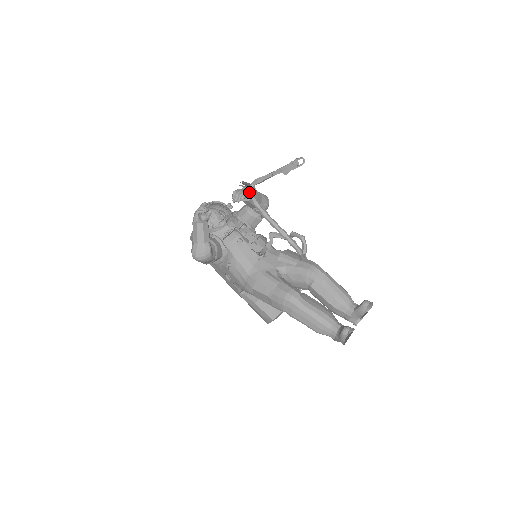
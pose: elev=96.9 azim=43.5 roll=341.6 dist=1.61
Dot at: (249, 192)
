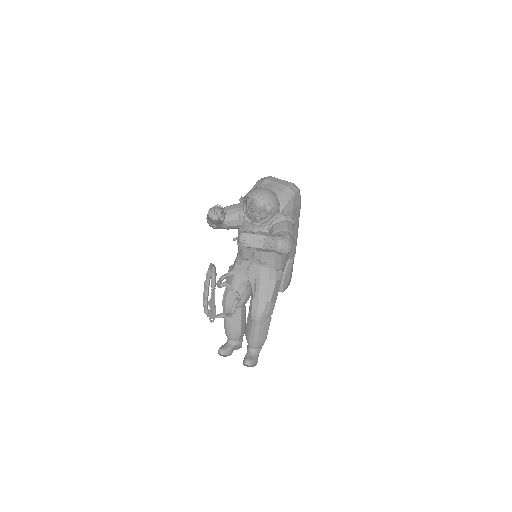
Dot at: (209, 266)
